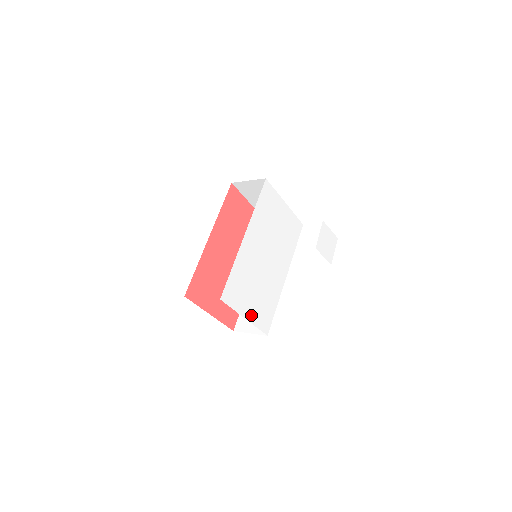
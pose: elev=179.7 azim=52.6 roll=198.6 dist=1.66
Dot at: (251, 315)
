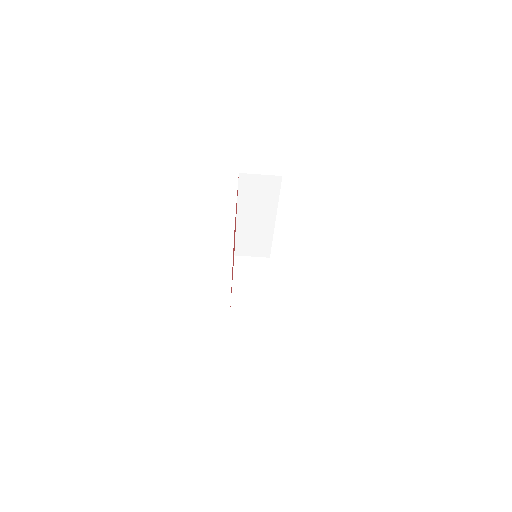
Dot at: occluded
